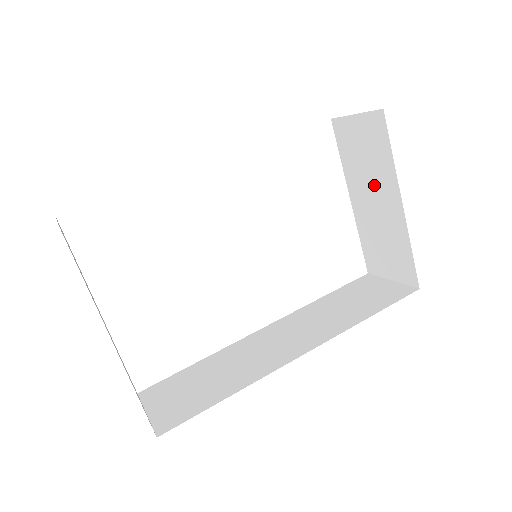
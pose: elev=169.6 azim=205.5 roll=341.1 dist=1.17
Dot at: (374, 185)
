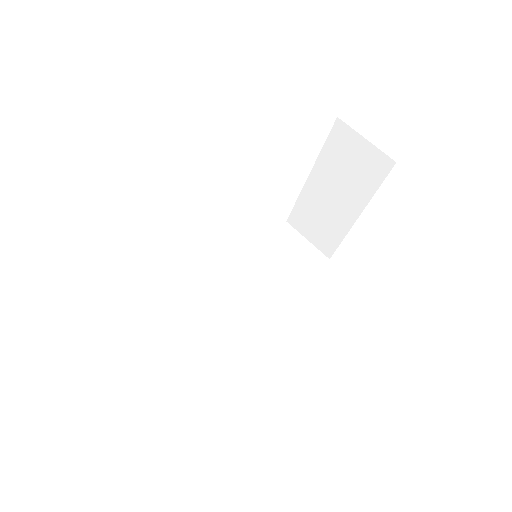
Dot at: (343, 189)
